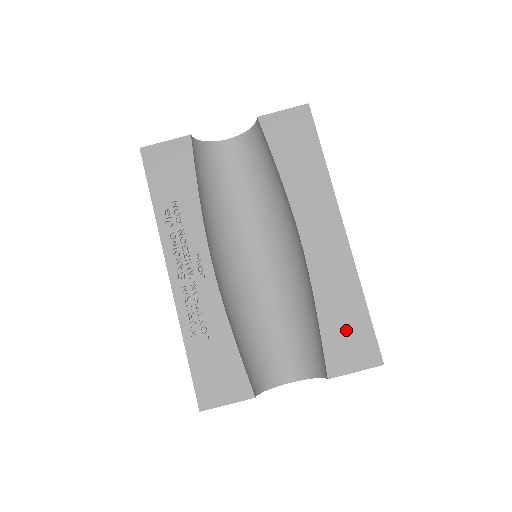
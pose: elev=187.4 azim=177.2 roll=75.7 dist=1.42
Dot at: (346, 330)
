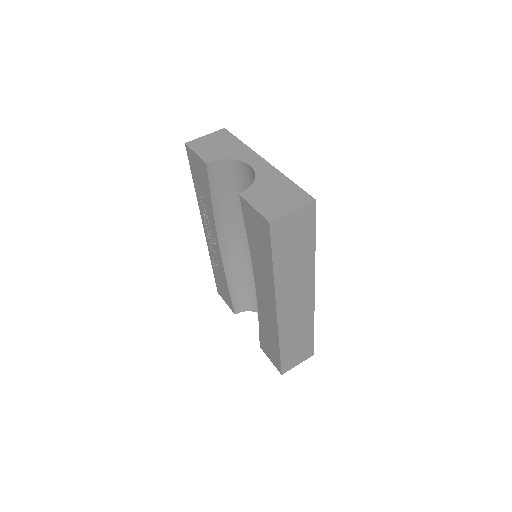
Dot at: (269, 345)
